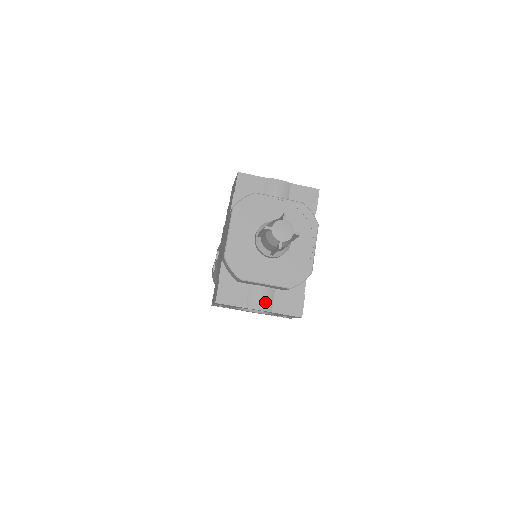
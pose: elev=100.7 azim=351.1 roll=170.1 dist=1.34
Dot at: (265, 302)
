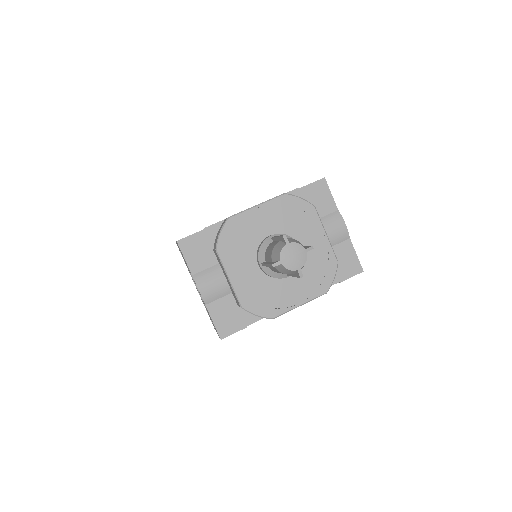
Dot at: (211, 291)
